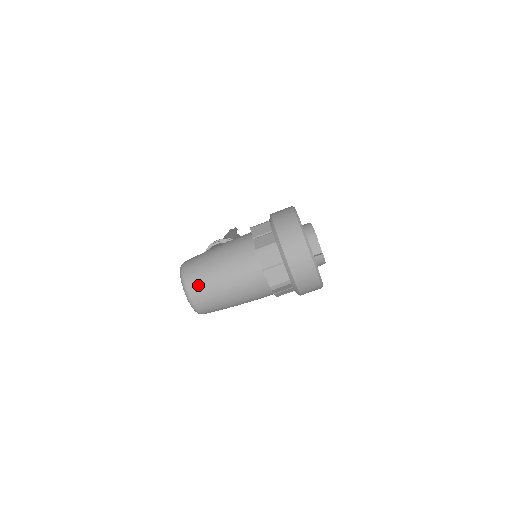
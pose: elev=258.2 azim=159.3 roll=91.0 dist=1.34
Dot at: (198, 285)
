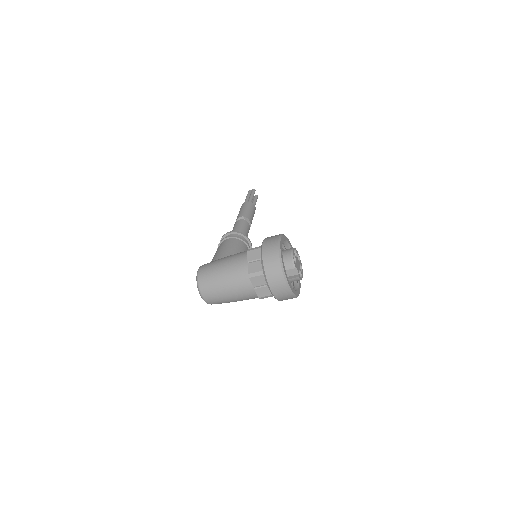
Dot at: (208, 291)
